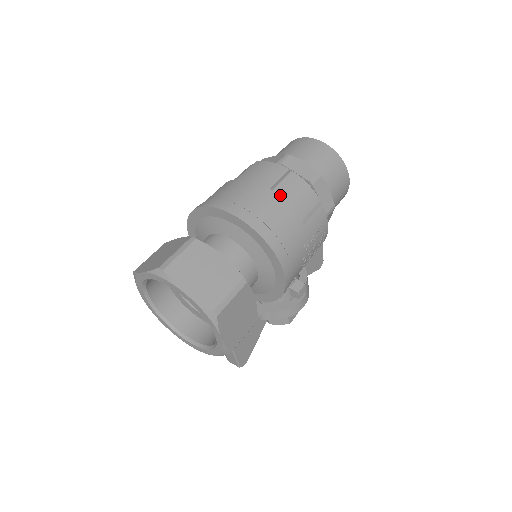
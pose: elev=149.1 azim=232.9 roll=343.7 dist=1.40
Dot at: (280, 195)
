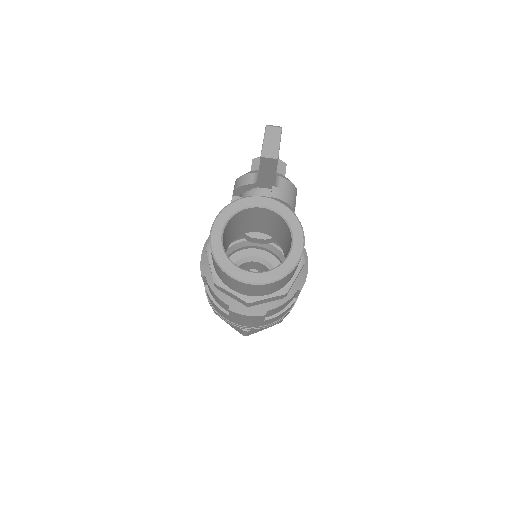
Dot at: (272, 315)
